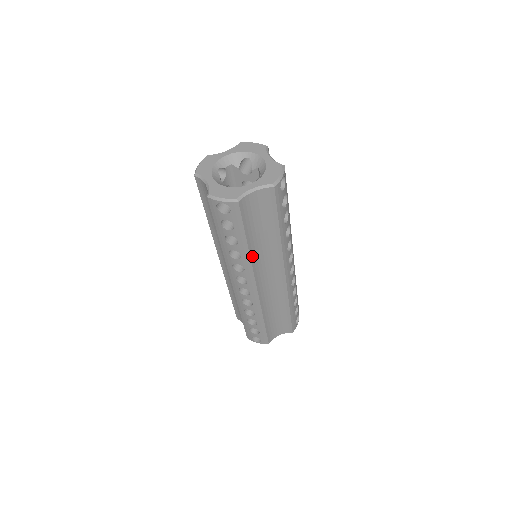
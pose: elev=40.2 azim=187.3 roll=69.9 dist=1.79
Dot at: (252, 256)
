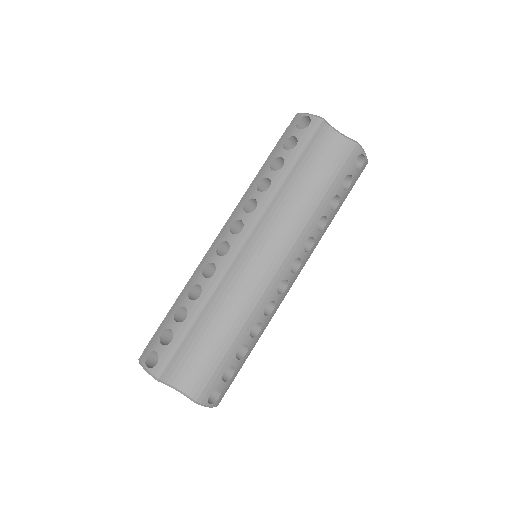
Dot at: (277, 198)
